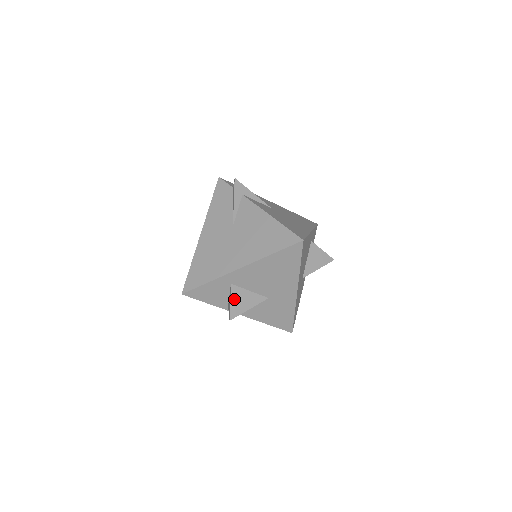
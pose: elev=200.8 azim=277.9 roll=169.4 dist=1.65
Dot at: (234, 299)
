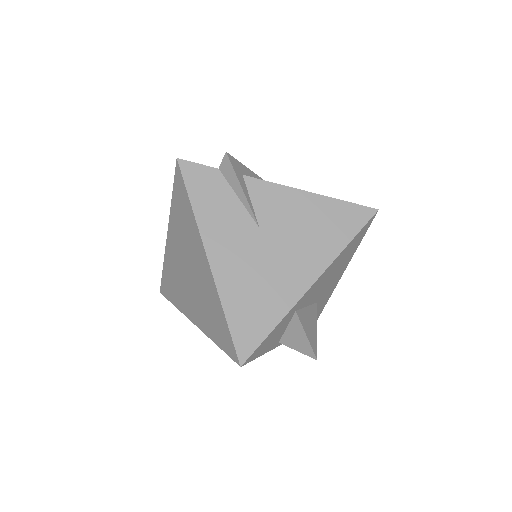
Dot at: (306, 329)
